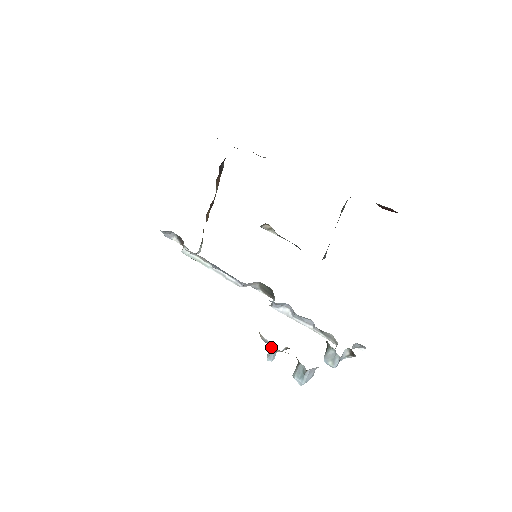
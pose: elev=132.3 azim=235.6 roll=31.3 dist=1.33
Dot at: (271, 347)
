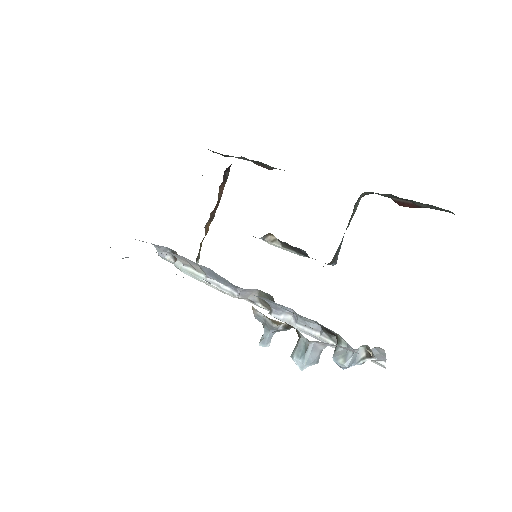
Dot at: (265, 326)
